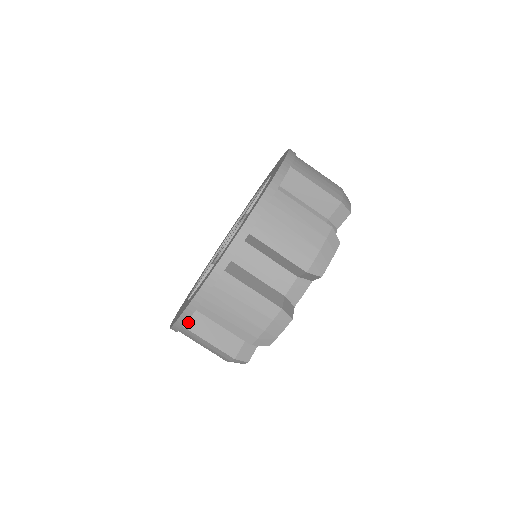
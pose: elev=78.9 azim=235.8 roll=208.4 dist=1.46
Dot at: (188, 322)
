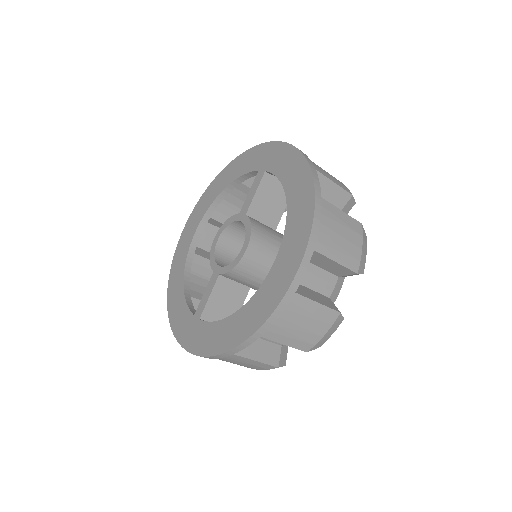
Dot at: occluded
